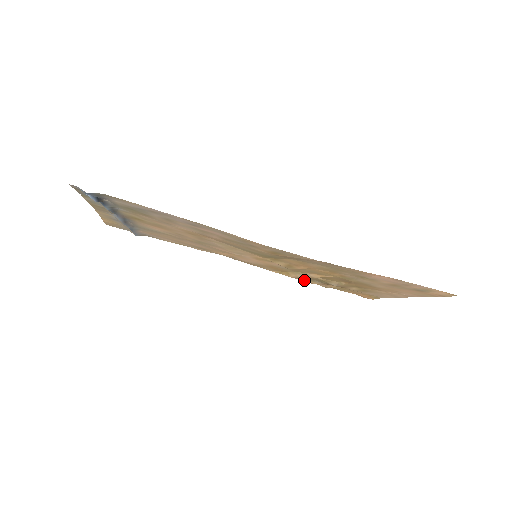
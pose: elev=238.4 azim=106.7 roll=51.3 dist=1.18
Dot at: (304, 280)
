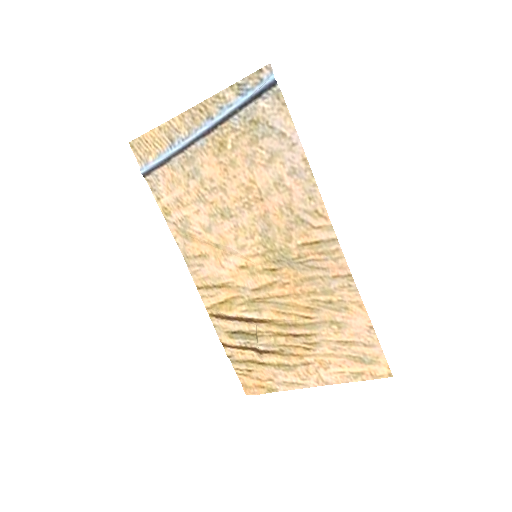
Dot at: (223, 332)
